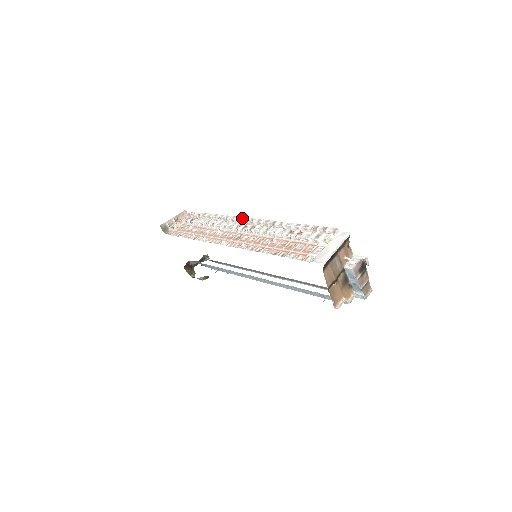
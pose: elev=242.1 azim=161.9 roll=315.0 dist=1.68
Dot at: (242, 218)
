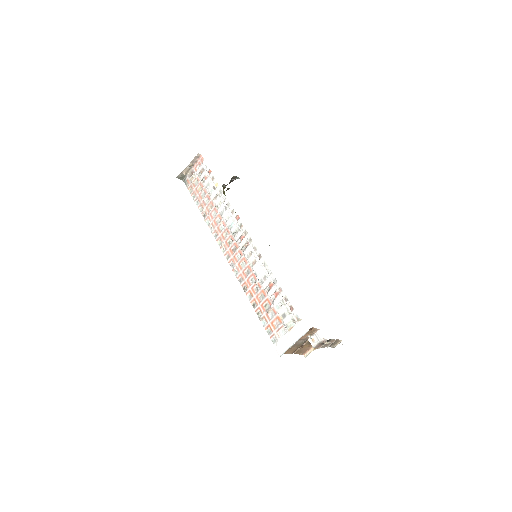
Dot at: (238, 222)
